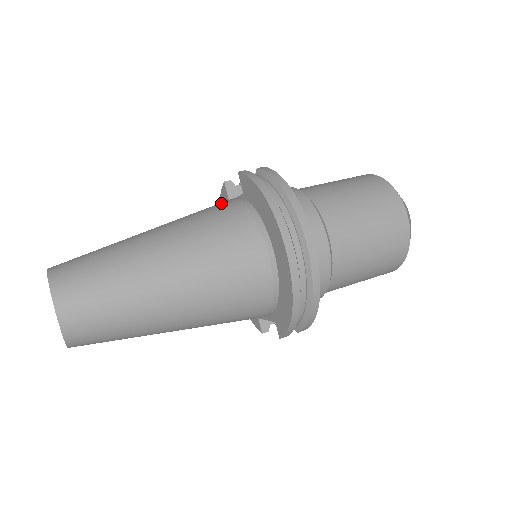
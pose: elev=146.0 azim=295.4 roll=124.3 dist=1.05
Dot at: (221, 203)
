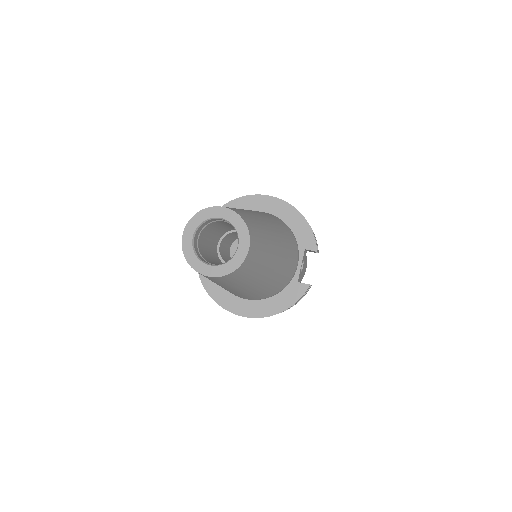
Dot at: occluded
